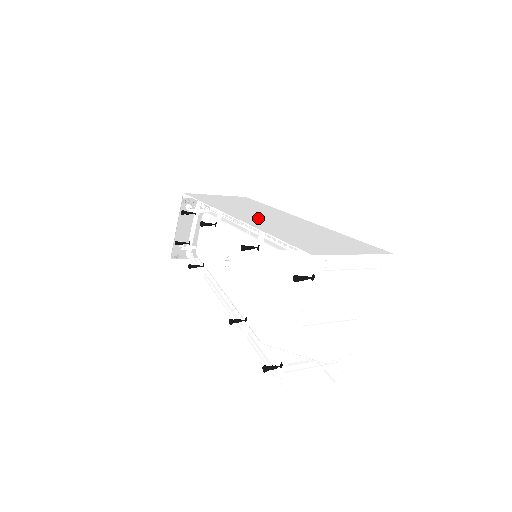
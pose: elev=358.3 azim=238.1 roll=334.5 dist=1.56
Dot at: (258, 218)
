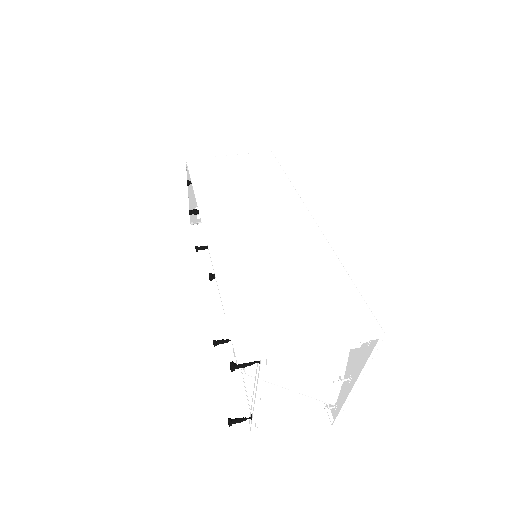
Dot at: (239, 228)
